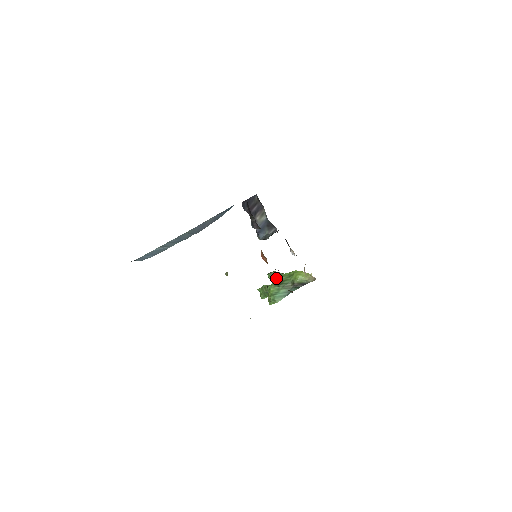
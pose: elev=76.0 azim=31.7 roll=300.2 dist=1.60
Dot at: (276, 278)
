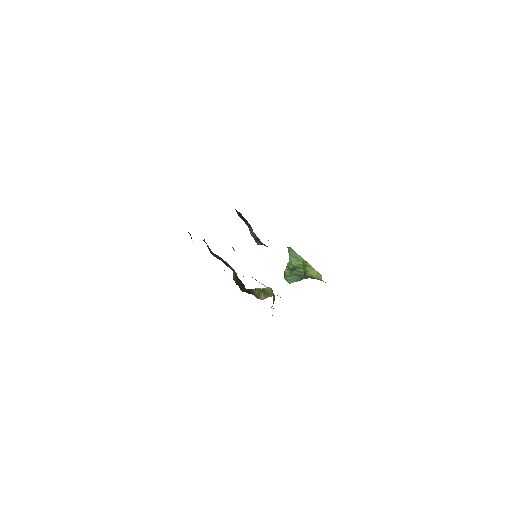
Dot at: (291, 261)
